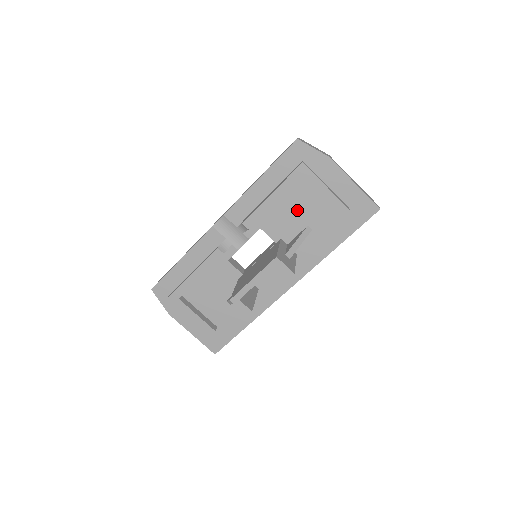
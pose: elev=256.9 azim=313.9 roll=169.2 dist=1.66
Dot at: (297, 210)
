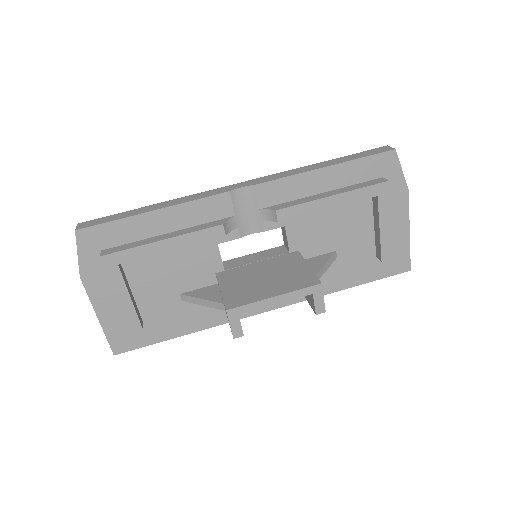
Dot at: (338, 228)
